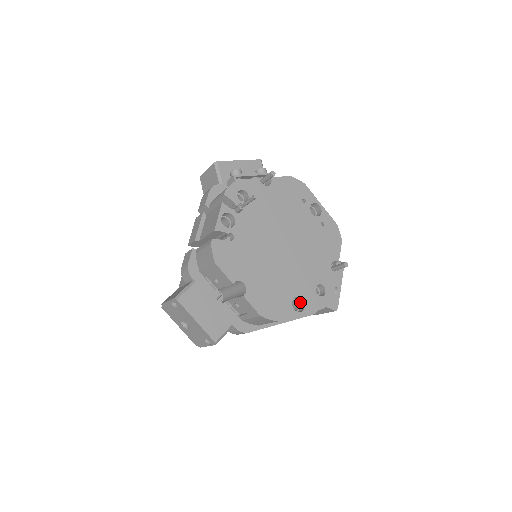
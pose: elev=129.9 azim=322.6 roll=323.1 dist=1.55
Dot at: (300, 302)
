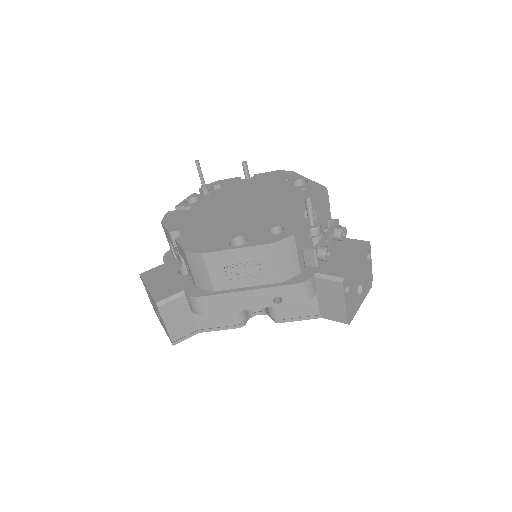
Dot at: occluded
